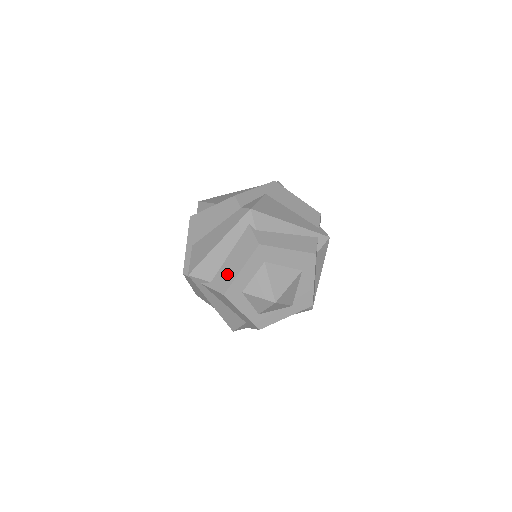
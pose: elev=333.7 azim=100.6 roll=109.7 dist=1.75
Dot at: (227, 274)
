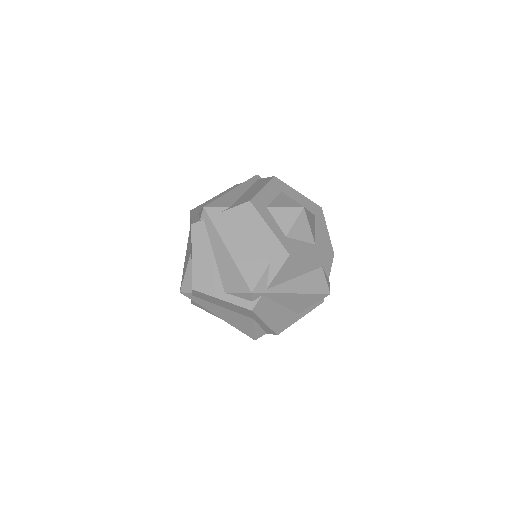
Dot at: (248, 196)
